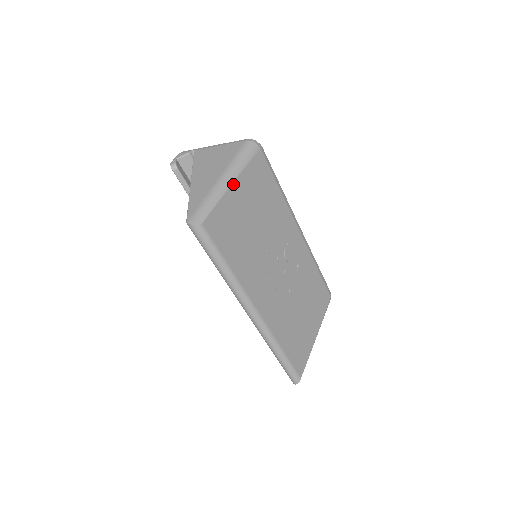
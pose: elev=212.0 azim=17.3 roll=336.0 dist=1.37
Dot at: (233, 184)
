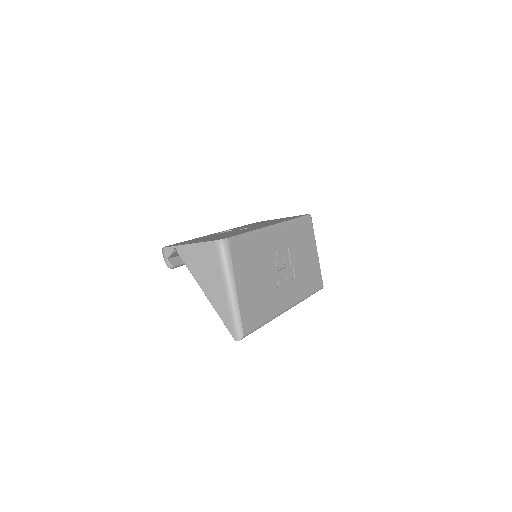
Dot at: (237, 290)
